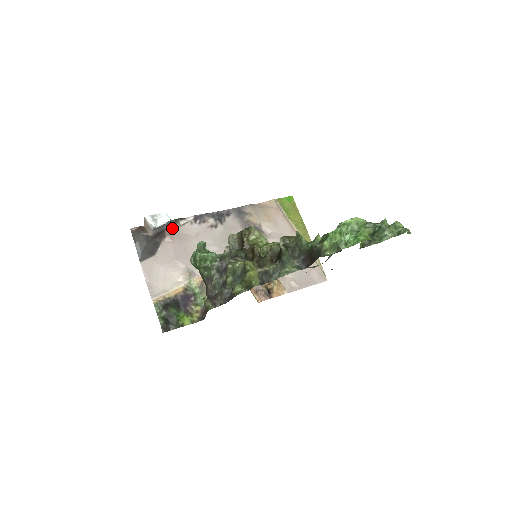
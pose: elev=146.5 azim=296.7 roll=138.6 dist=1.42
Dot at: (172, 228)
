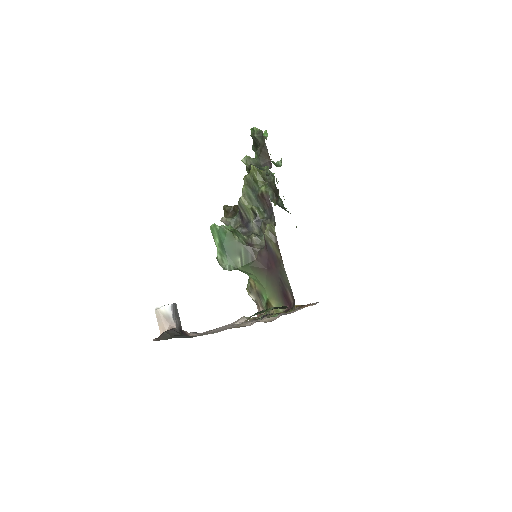
Dot at: occluded
